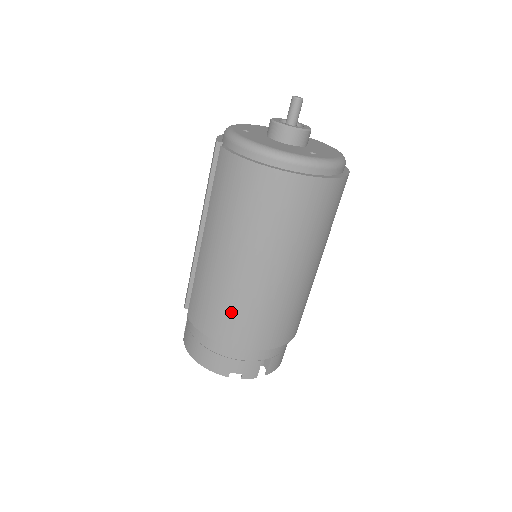
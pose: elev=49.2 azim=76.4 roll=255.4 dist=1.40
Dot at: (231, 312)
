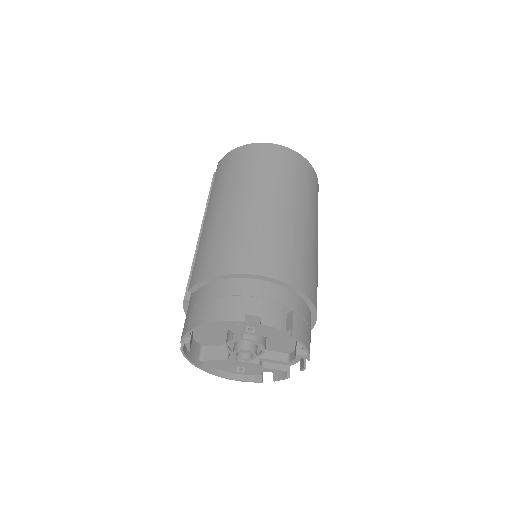
Dot at: (239, 240)
